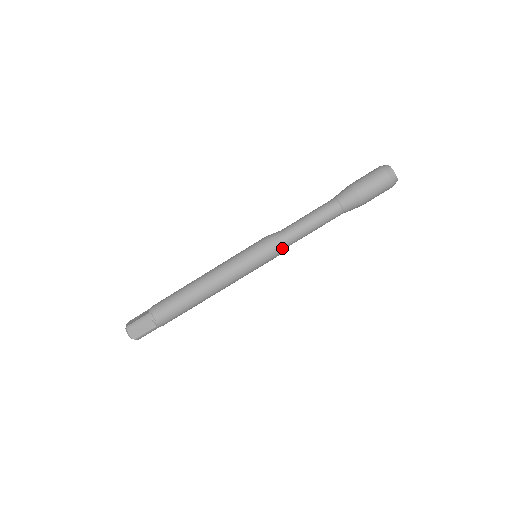
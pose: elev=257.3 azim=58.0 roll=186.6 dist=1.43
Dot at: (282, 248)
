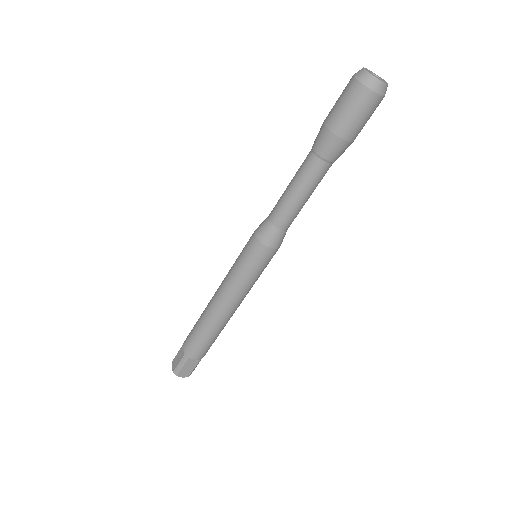
Dot at: (280, 239)
